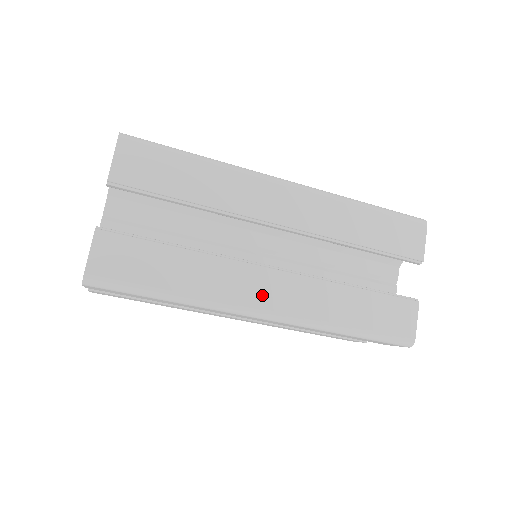
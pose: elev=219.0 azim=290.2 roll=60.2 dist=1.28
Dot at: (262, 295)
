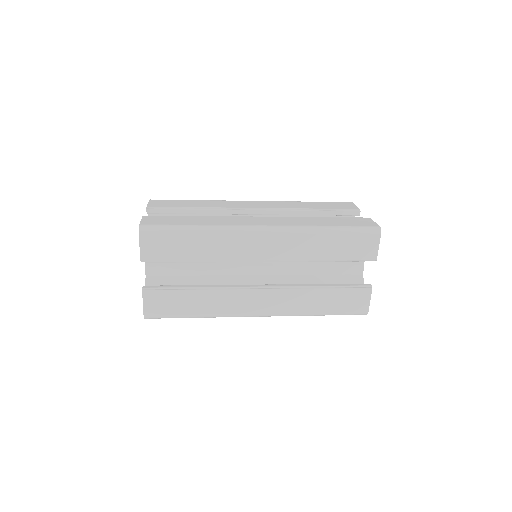
Dot at: (255, 306)
